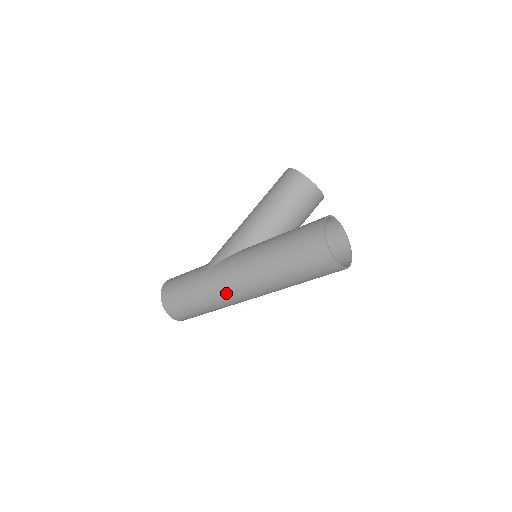
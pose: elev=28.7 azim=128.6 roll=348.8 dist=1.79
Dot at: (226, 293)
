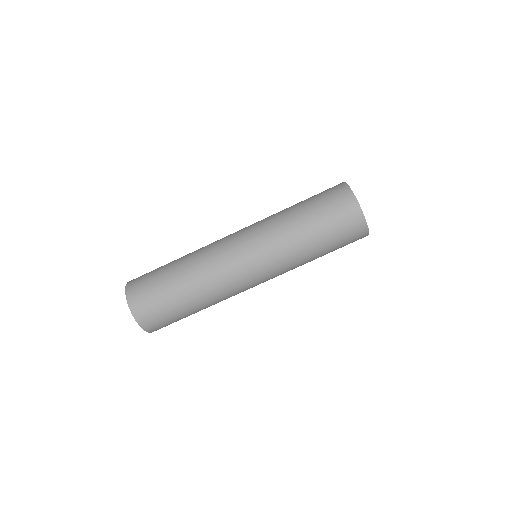
Dot at: (219, 257)
